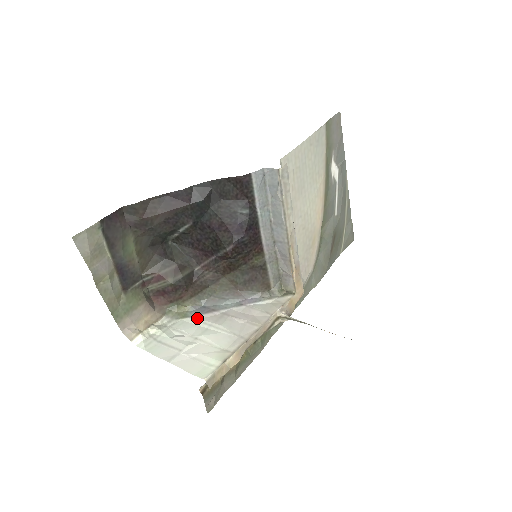
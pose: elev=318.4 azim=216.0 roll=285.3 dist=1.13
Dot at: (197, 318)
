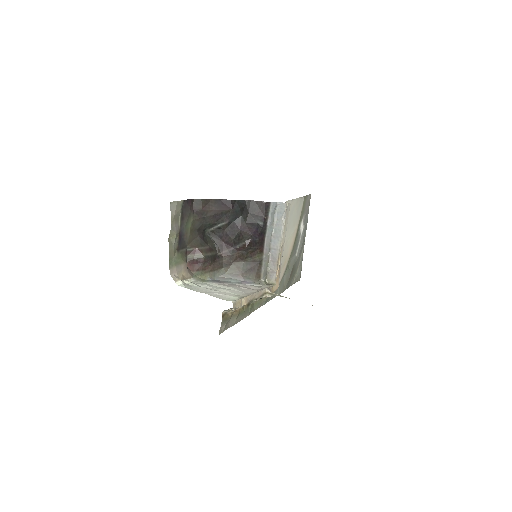
Dot at: (214, 283)
